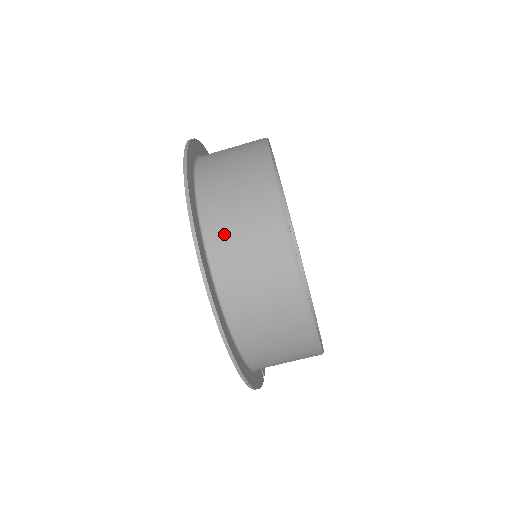
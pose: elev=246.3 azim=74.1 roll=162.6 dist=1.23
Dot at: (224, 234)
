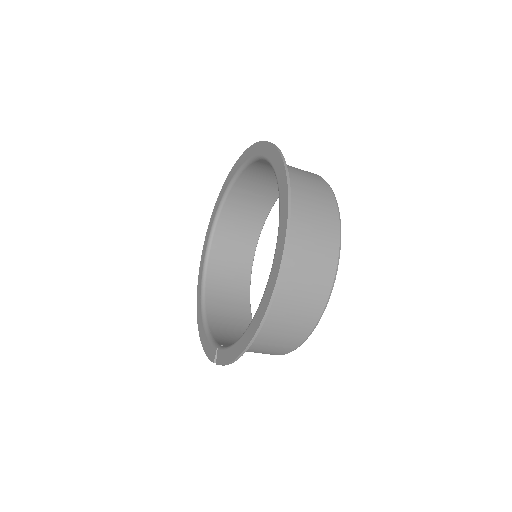
Dot at: (298, 214)
